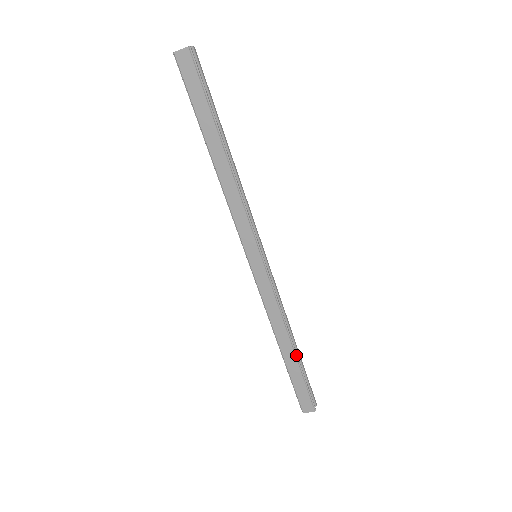
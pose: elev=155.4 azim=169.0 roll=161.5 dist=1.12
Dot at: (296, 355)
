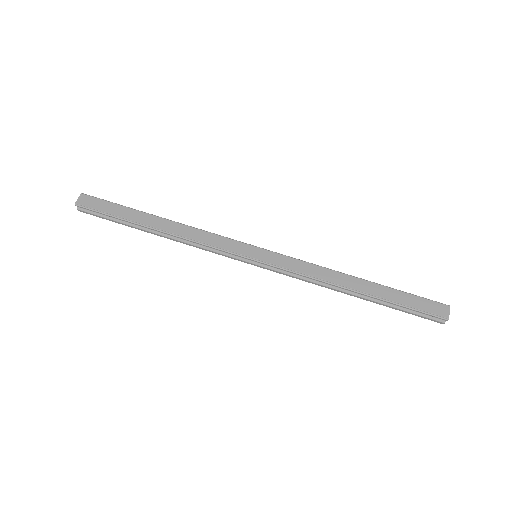
Dot at: (372, 283)
